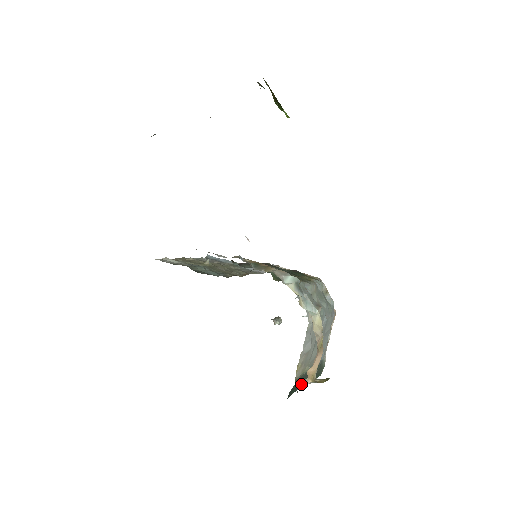
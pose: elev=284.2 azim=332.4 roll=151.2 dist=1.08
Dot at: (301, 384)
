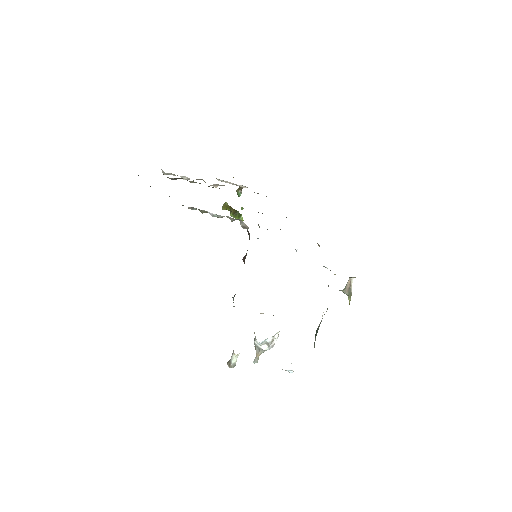
Dot at: (350, 277)
